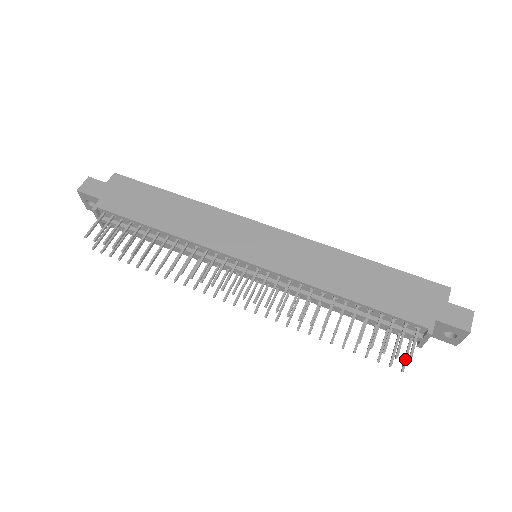
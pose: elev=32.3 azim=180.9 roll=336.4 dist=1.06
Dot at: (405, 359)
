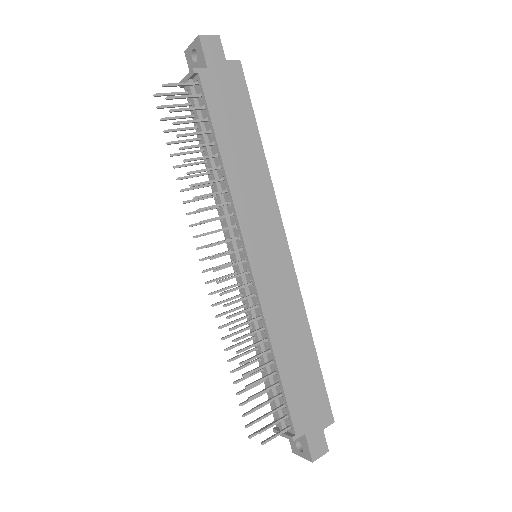
Dot at: occluded
